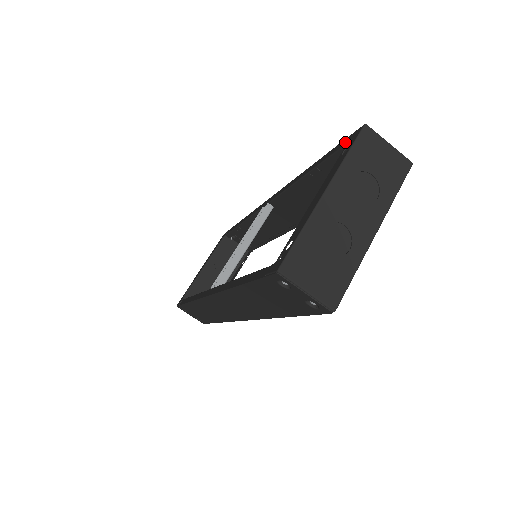
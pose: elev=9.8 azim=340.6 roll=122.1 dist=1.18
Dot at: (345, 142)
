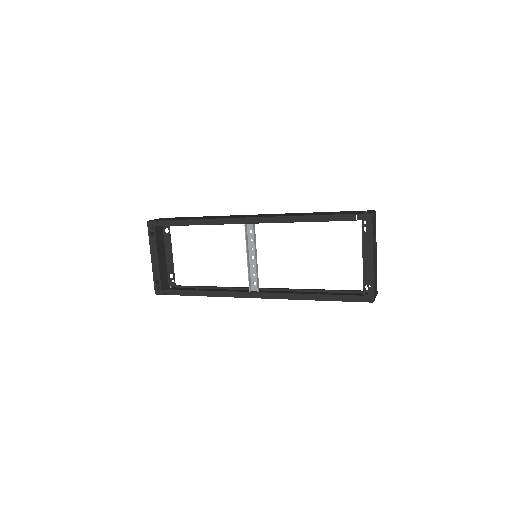
Dot at: occluded
